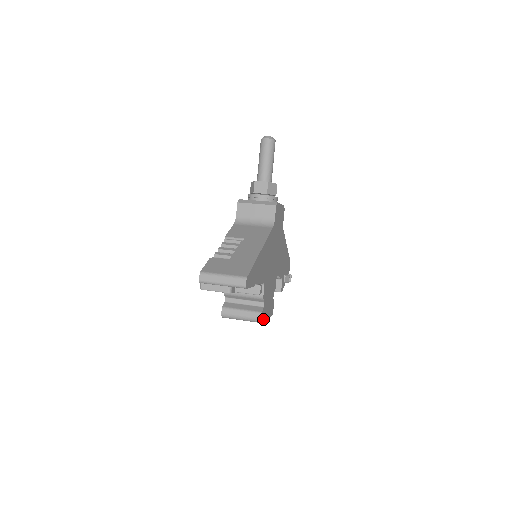
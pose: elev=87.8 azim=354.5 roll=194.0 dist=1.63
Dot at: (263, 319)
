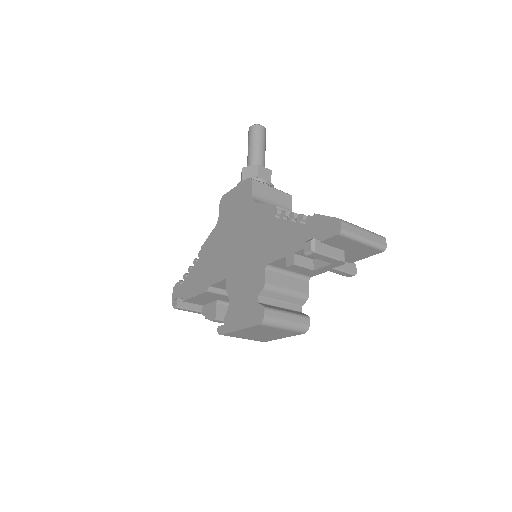
Dot at: occluded
